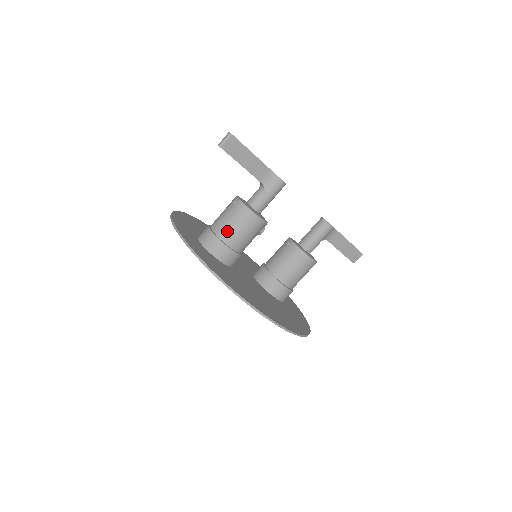
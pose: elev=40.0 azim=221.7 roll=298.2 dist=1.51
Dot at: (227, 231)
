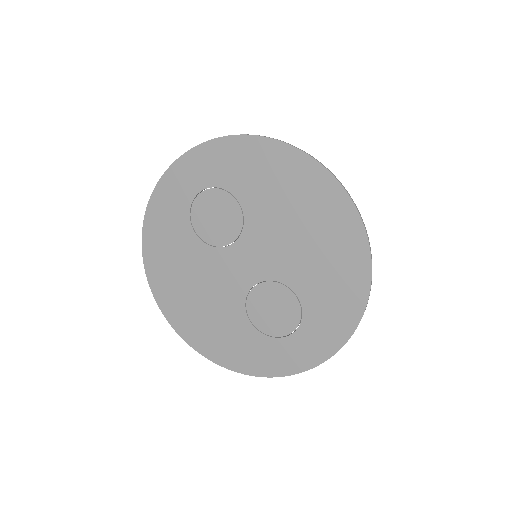
Dot at: occluded
